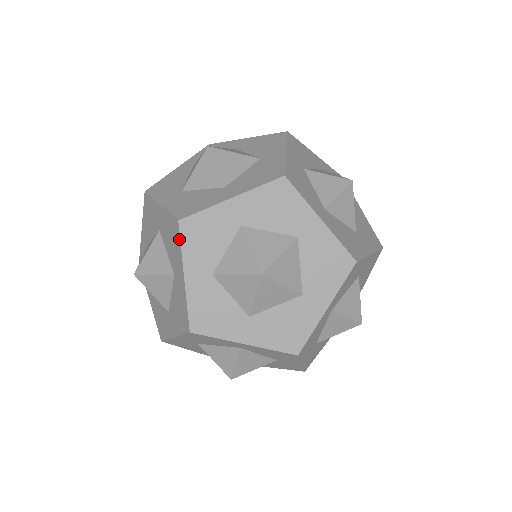
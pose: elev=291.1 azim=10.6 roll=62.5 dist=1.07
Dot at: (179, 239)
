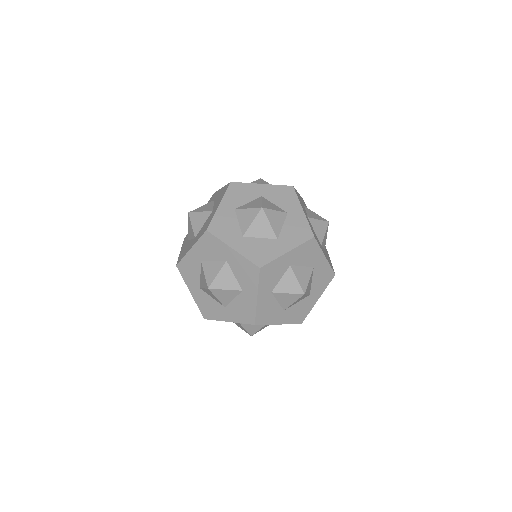
Dot at: (201, 235)
